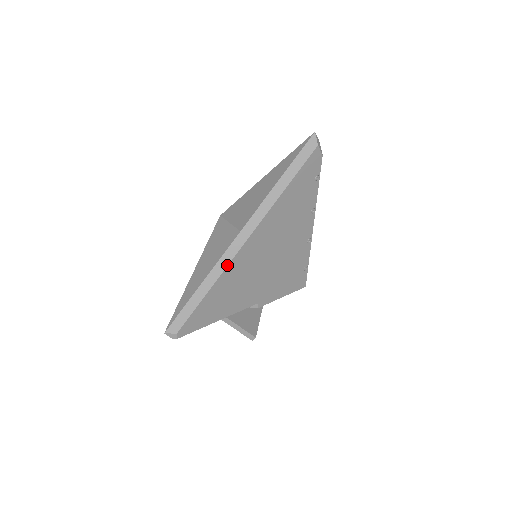
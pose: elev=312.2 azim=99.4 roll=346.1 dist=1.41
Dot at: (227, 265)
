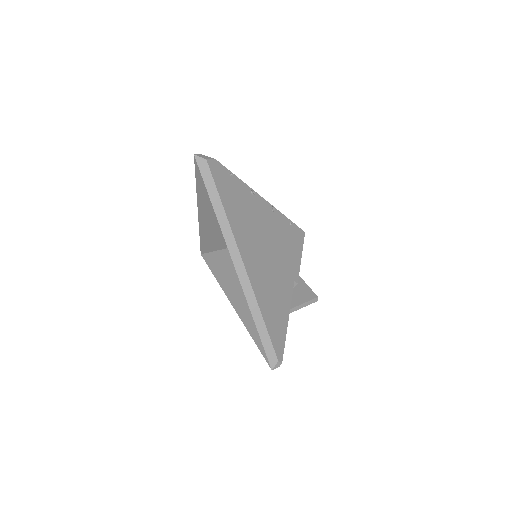
Dot at: (252, 291)
